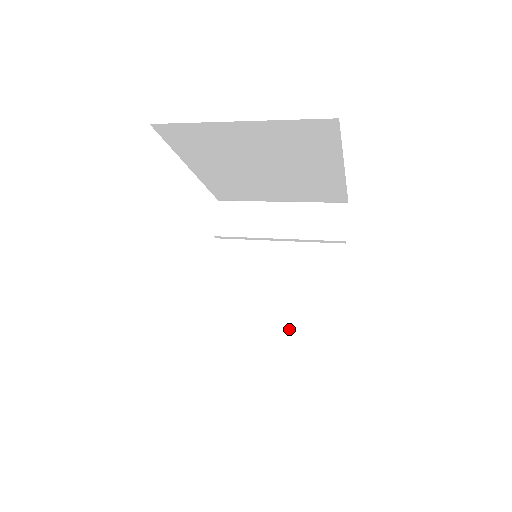
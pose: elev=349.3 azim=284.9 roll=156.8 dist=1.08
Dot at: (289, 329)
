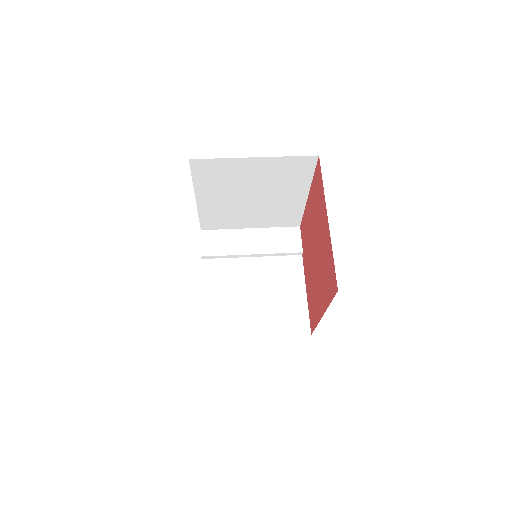
Dot at: (271, 320)
